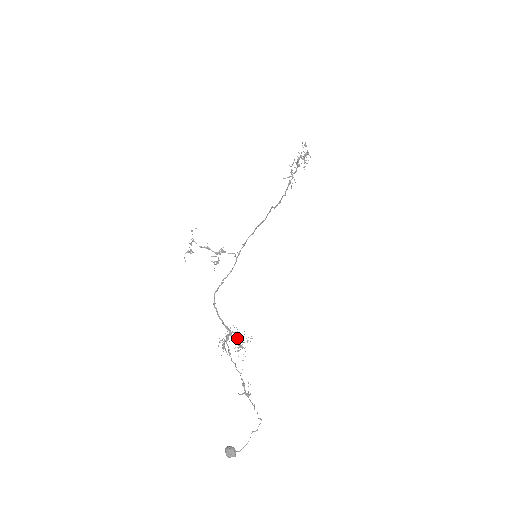
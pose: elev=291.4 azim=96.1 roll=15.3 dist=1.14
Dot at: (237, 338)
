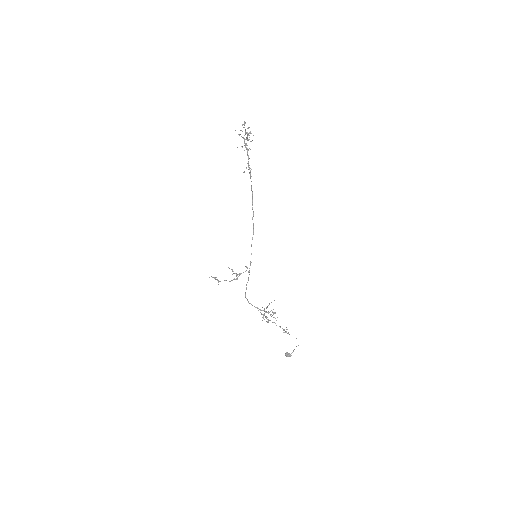
Dot at: occluded
